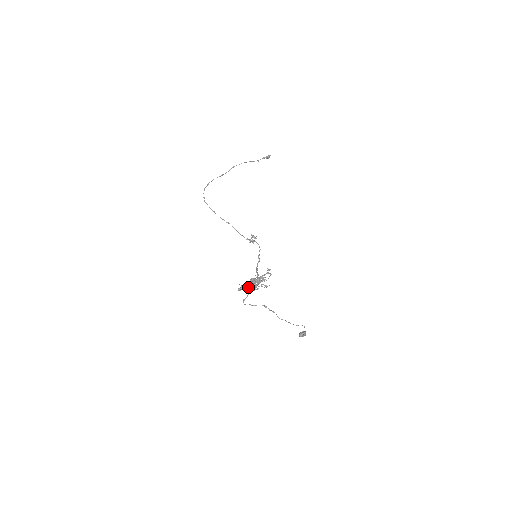
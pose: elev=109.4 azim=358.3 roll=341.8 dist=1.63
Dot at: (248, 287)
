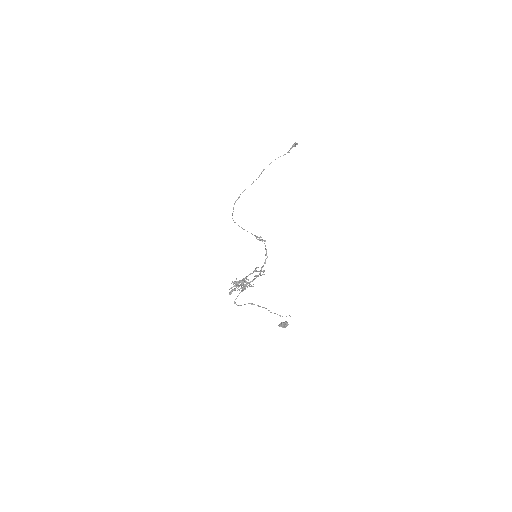
Dot at: occluded
